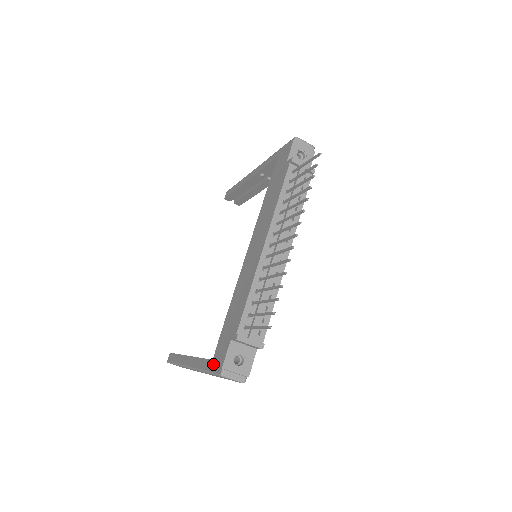
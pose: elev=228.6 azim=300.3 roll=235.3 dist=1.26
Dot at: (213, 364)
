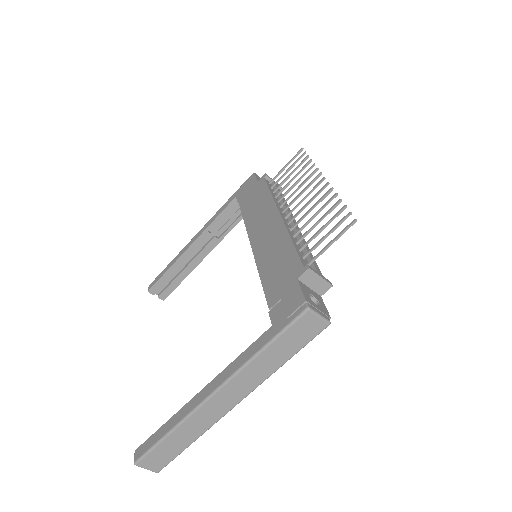
Dot at: (279, 323)
